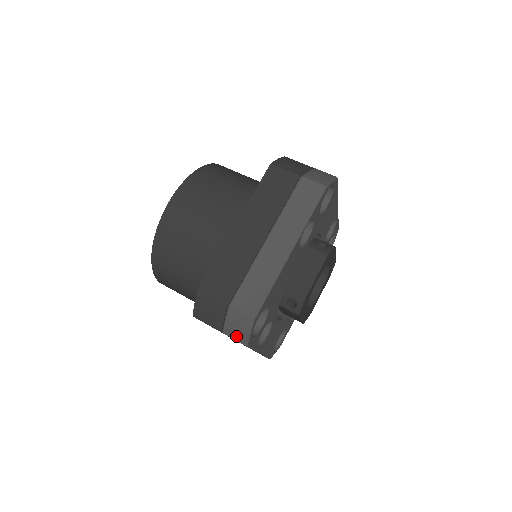
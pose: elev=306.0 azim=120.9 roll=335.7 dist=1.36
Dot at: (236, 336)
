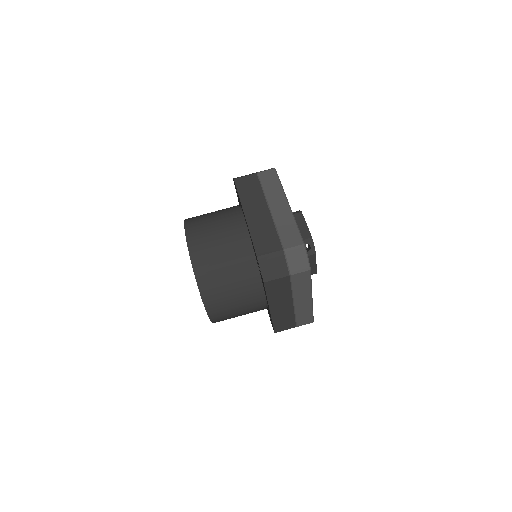
Dot at: (300, 268)
